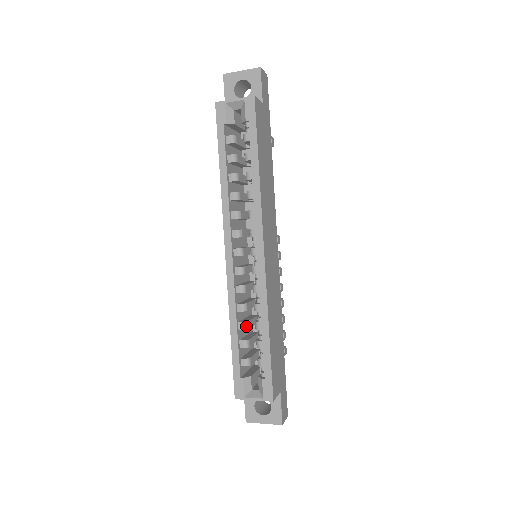
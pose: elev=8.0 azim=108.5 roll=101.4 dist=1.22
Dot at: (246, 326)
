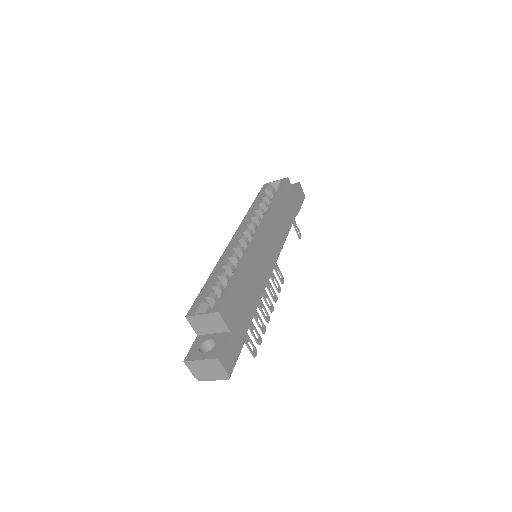
Dot at: (225, 275)
